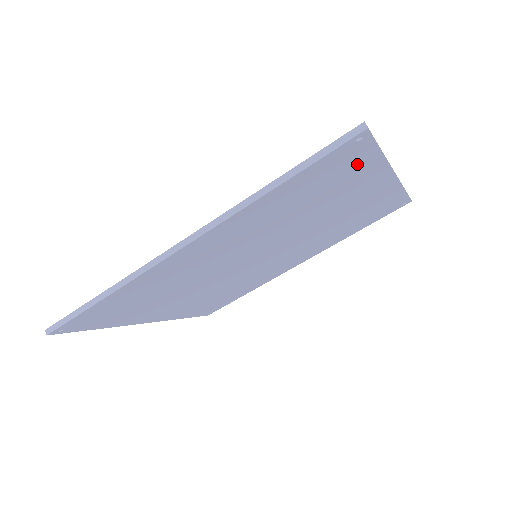
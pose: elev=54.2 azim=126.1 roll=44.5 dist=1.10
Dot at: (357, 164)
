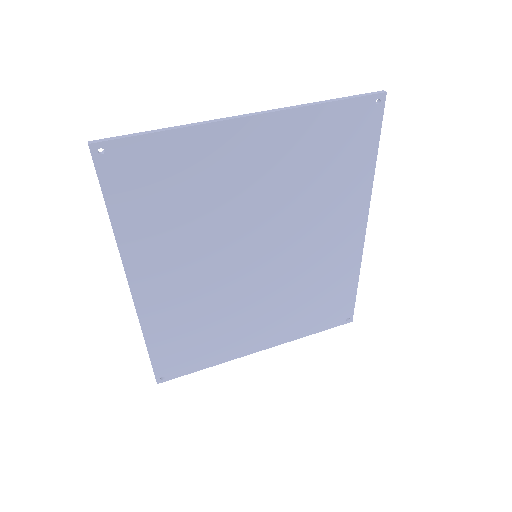
Dot at: (155, 155)
